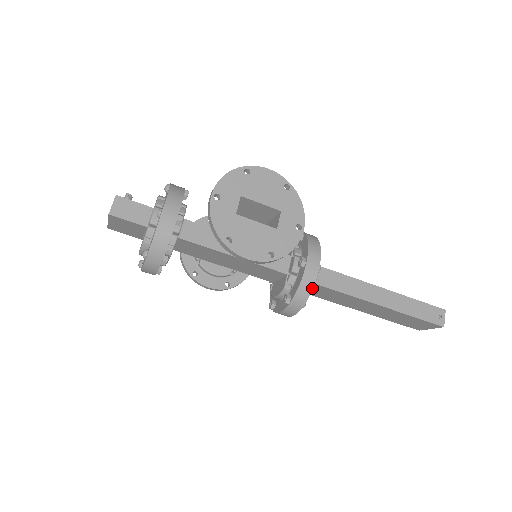
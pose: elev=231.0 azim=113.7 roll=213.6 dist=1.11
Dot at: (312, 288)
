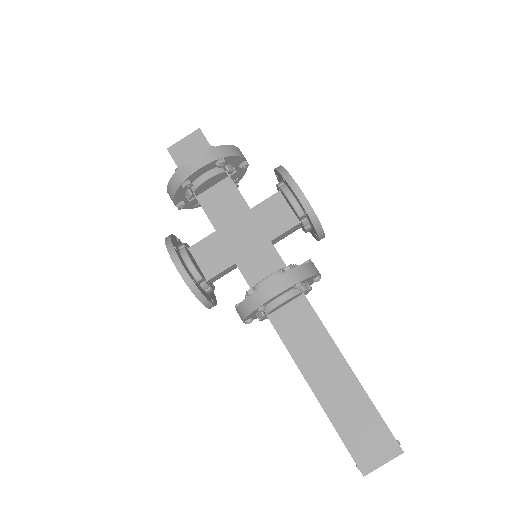
Dot at: (315, 274)
